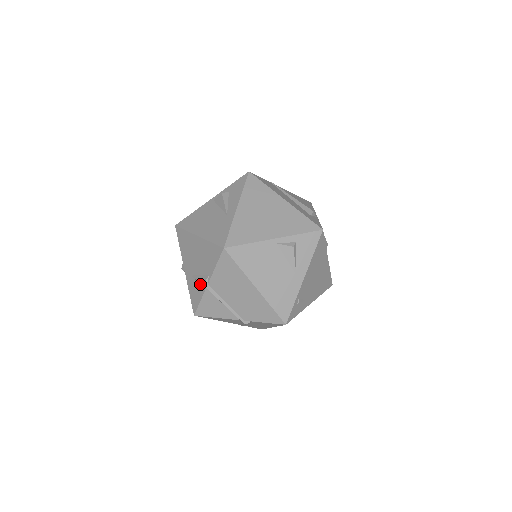
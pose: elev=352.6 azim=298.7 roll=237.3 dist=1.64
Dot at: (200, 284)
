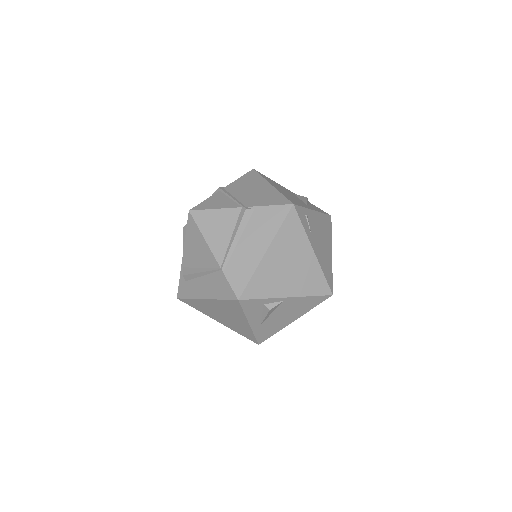
Dot at: occluded
